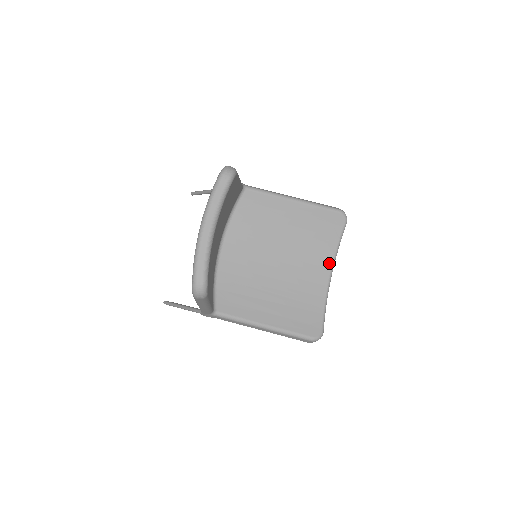
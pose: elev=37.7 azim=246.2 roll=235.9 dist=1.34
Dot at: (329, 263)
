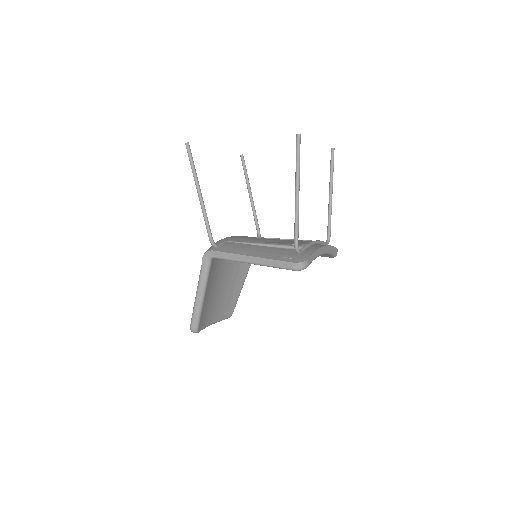
Dot at: occluded
